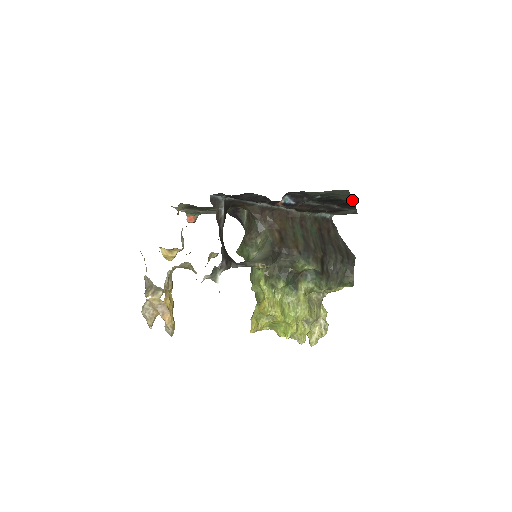
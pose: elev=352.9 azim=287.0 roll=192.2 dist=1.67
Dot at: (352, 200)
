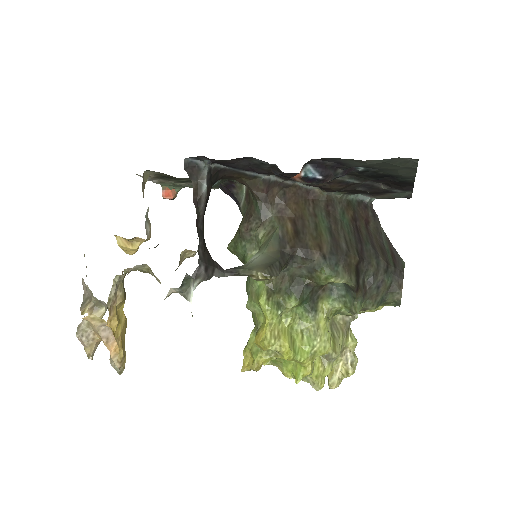
Dot at: (414, 177)
